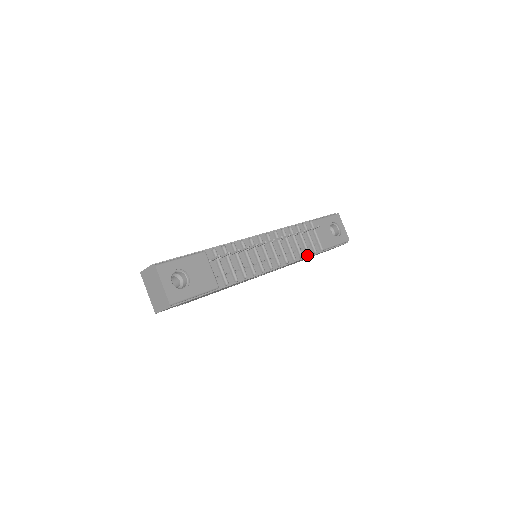
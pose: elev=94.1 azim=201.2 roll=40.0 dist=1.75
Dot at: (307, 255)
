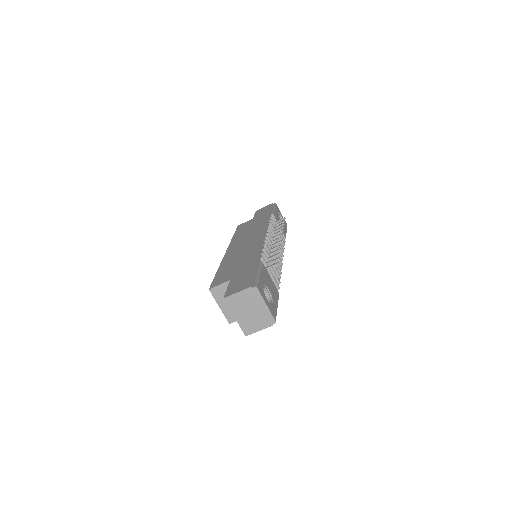
Dot at: occluded
